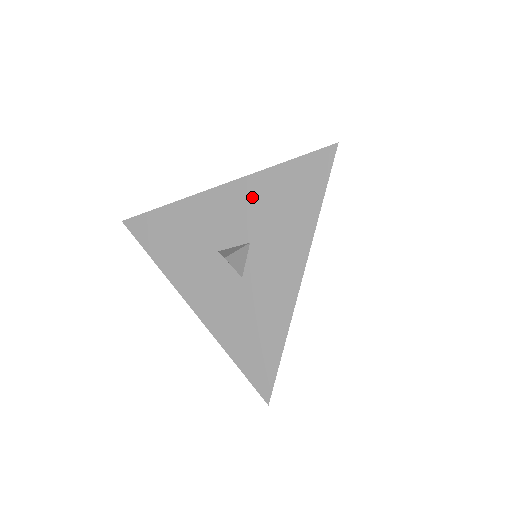
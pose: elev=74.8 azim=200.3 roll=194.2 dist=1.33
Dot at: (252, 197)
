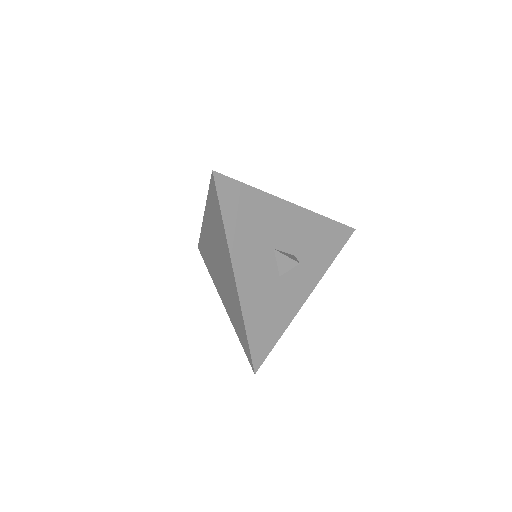
Dot at: (309, 227)
